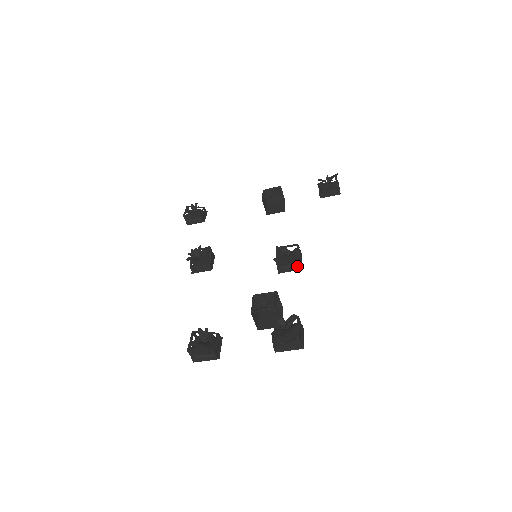
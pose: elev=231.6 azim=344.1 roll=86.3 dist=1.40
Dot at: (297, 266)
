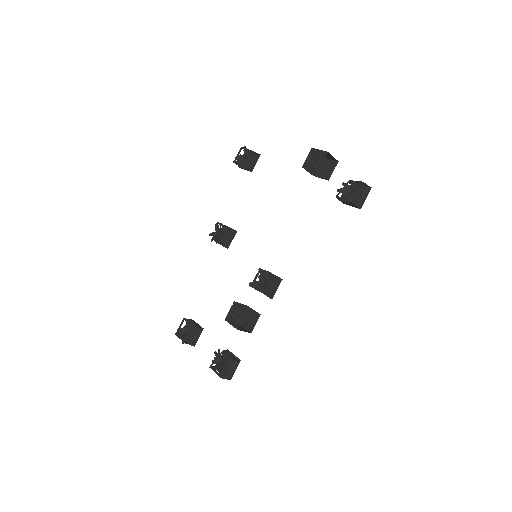
Dot at: (270, 294)
